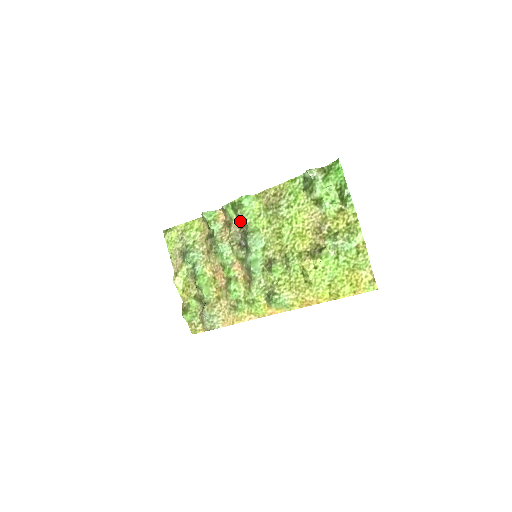
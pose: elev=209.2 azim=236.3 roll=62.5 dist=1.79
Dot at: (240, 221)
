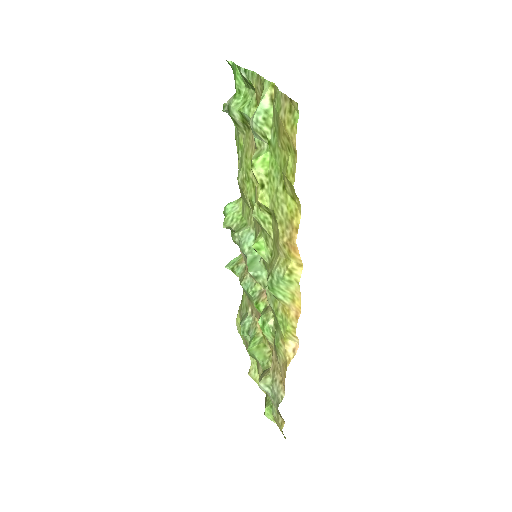
Dot at: occluded
